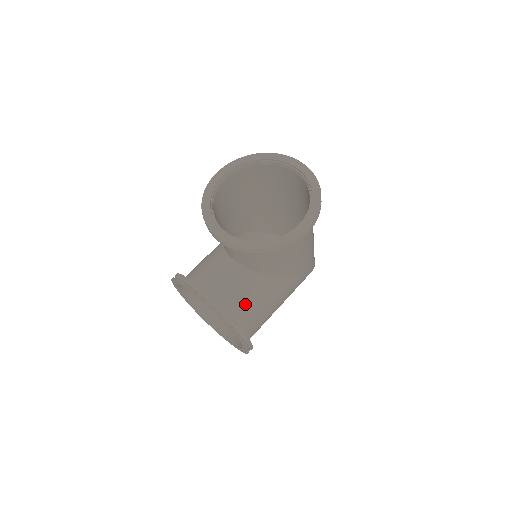
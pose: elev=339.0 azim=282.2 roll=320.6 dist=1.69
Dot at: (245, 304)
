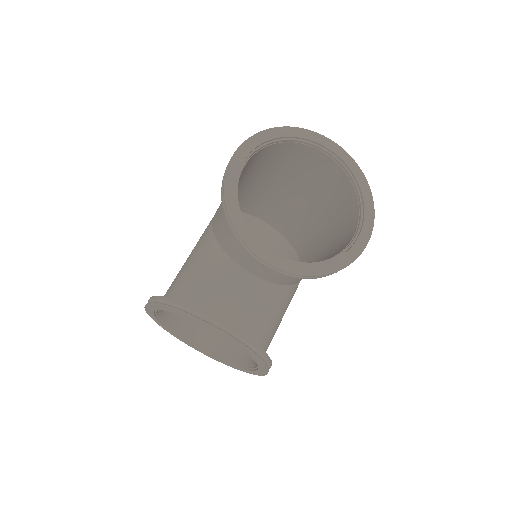
Dot at: (269, 327)
